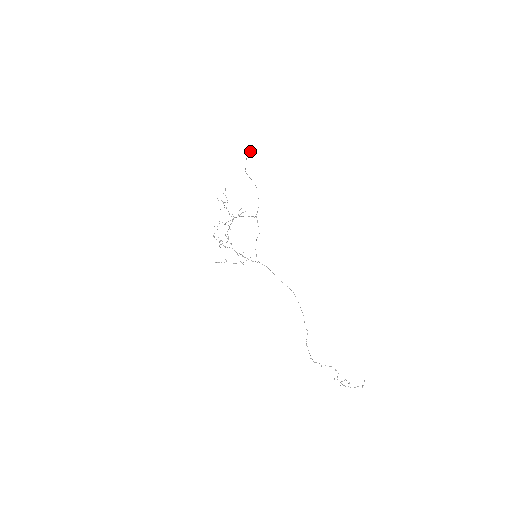
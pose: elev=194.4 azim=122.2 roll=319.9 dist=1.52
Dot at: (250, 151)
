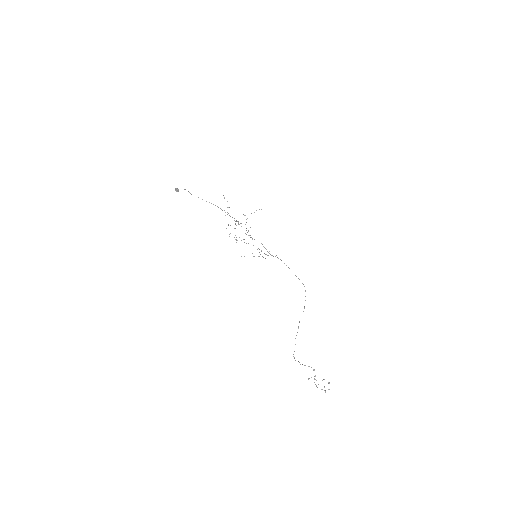
Dot at: (175, 188)
